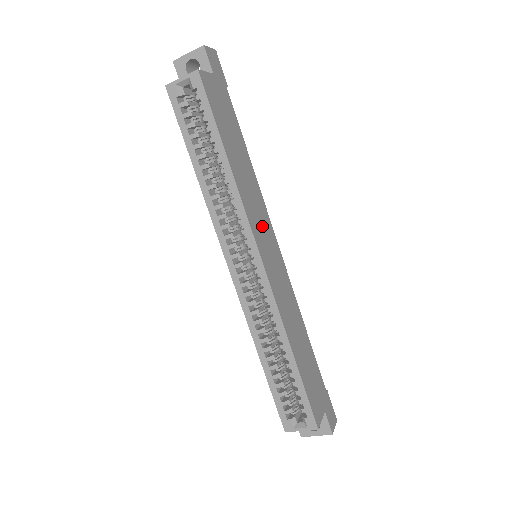
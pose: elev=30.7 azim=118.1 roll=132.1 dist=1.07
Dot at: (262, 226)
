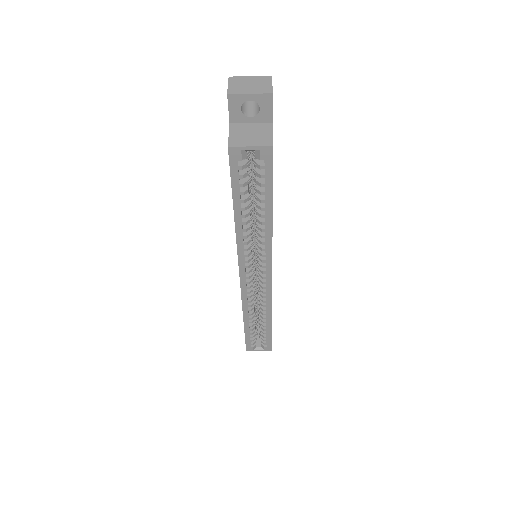
Dot at: occluded
